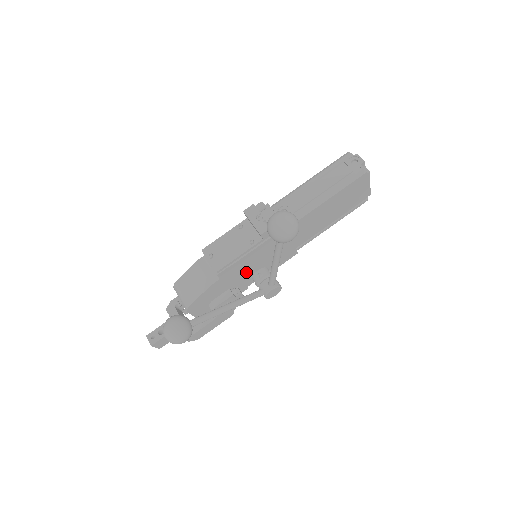
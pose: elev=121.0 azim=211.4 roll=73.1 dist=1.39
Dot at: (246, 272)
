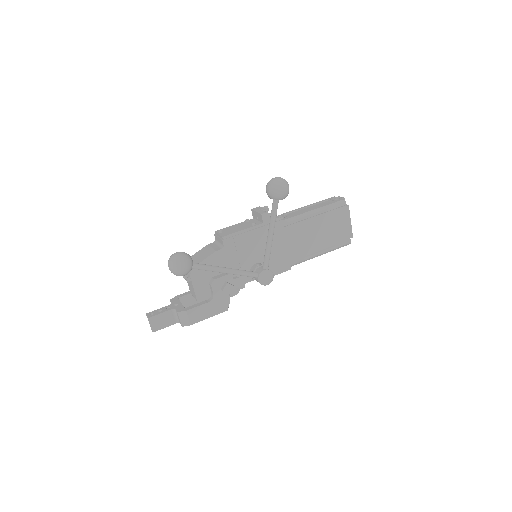
Dot at: (246, 258)
